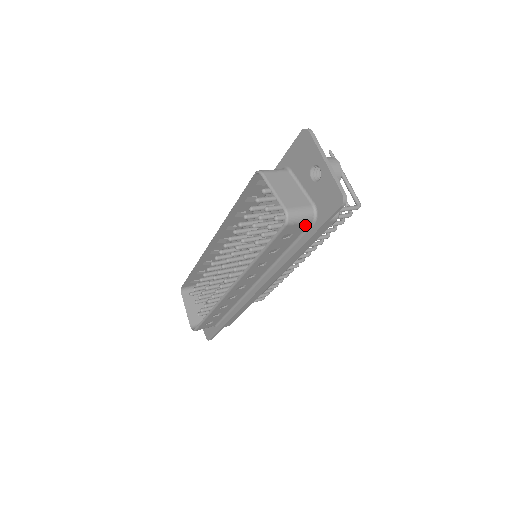
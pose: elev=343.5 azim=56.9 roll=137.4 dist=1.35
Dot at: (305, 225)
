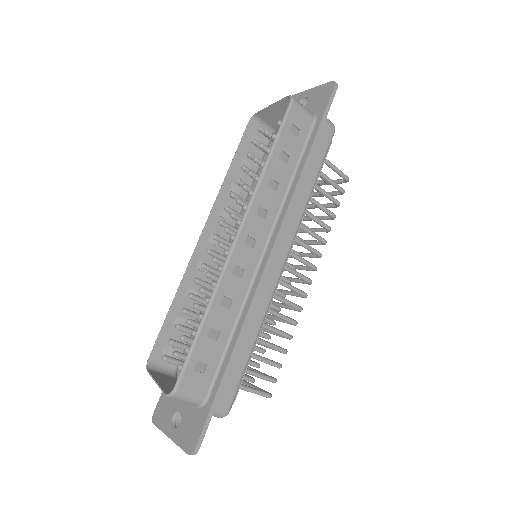
Dot at: (308, 122)
